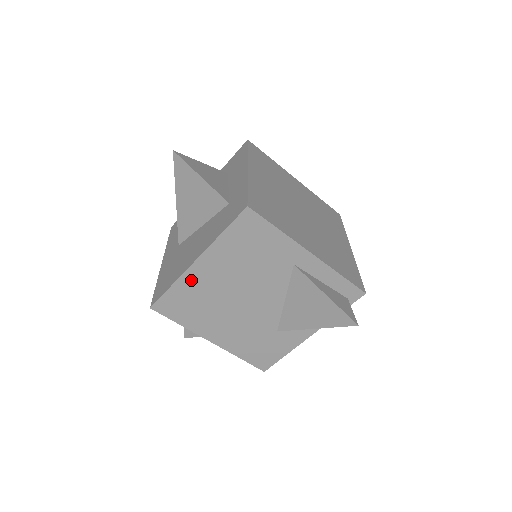
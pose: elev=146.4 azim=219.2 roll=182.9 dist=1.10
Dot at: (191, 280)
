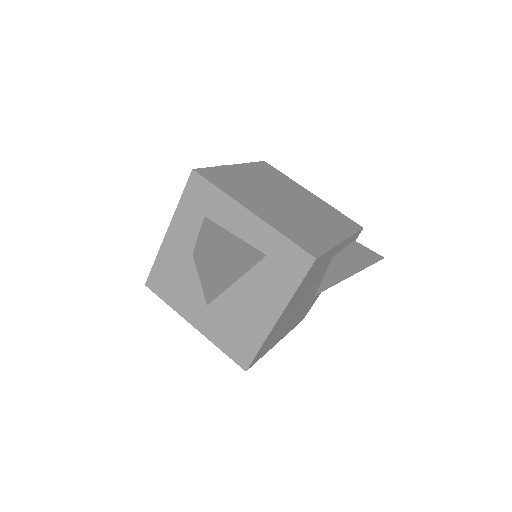
Dot at: (274, 330)
